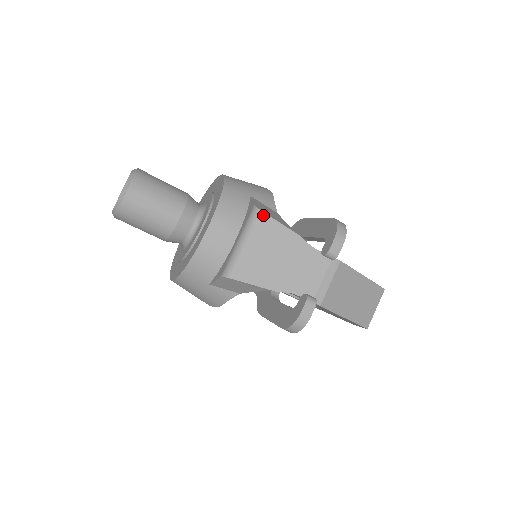
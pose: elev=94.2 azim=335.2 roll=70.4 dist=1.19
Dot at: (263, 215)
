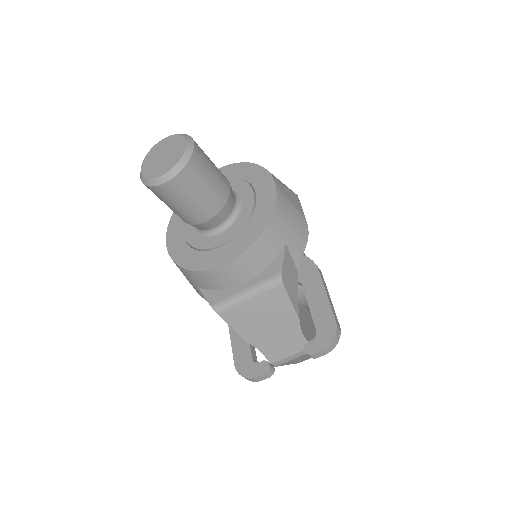
Dot at: (282, 288)
